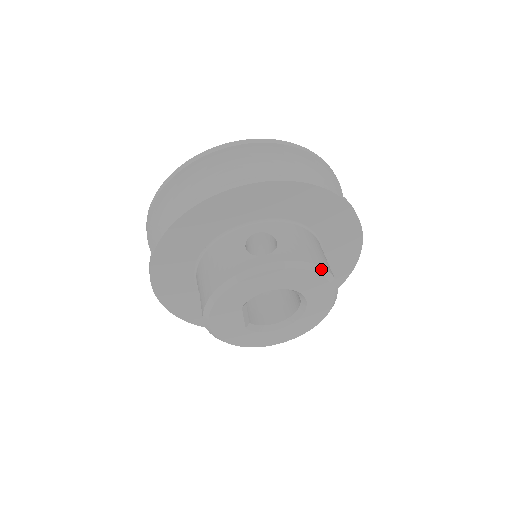
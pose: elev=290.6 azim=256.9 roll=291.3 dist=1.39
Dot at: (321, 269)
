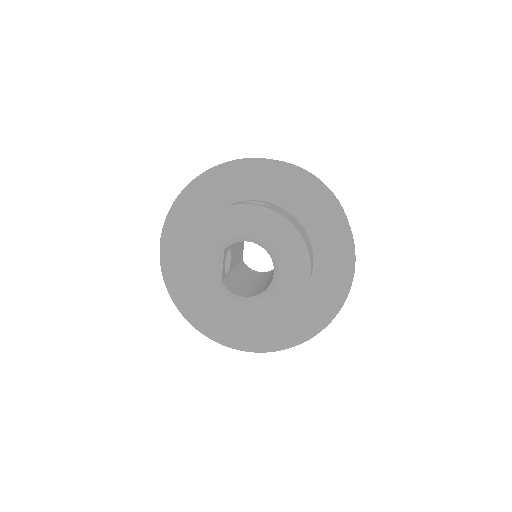
Dot at: (298, 233)
